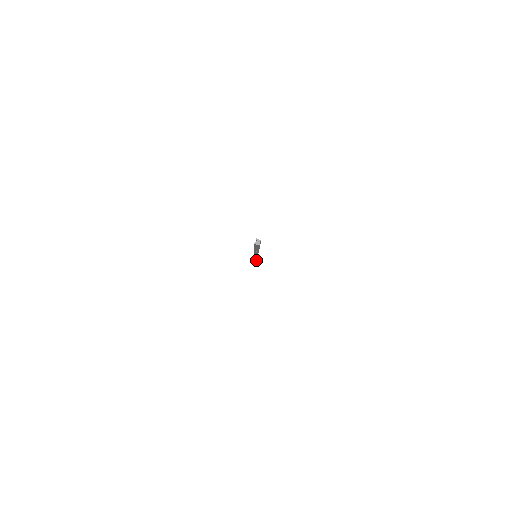
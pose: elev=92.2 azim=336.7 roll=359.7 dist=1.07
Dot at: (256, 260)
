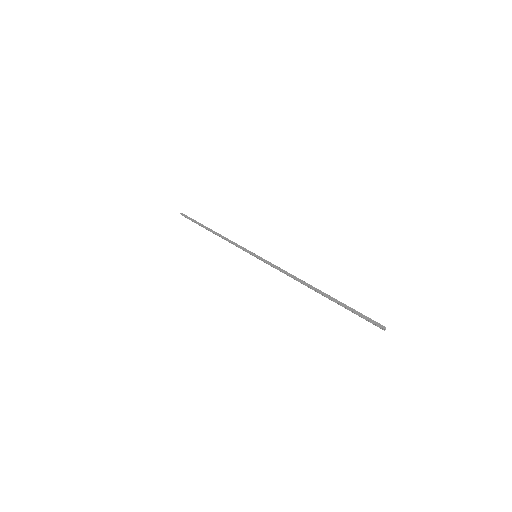
Dot at: (186, 216)
